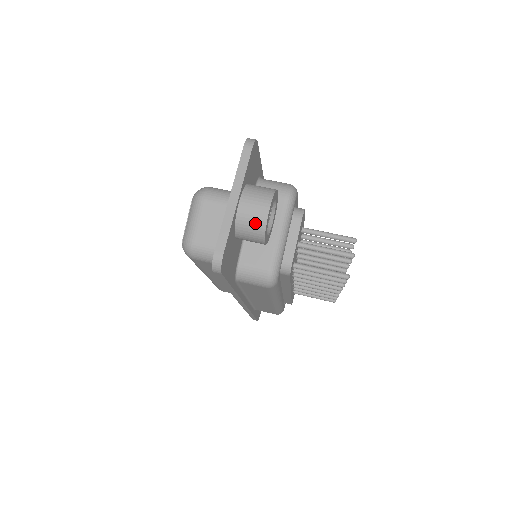
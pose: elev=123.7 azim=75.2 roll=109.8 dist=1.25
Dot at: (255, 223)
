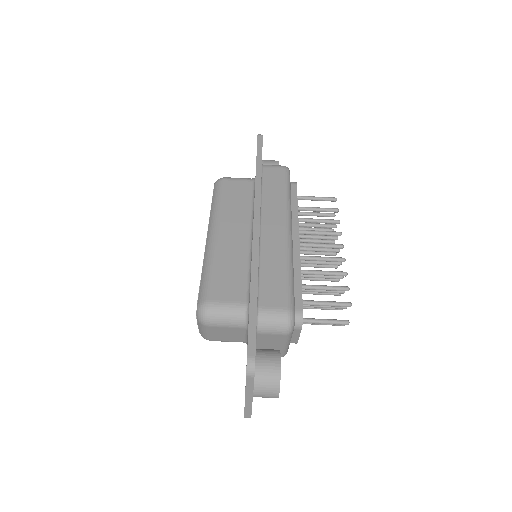
Dot at: (269, 397)
